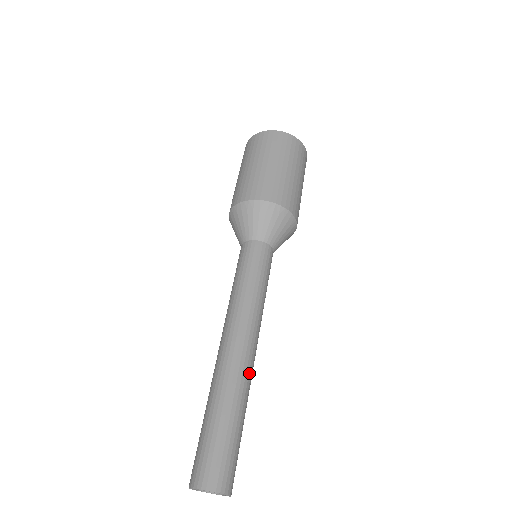
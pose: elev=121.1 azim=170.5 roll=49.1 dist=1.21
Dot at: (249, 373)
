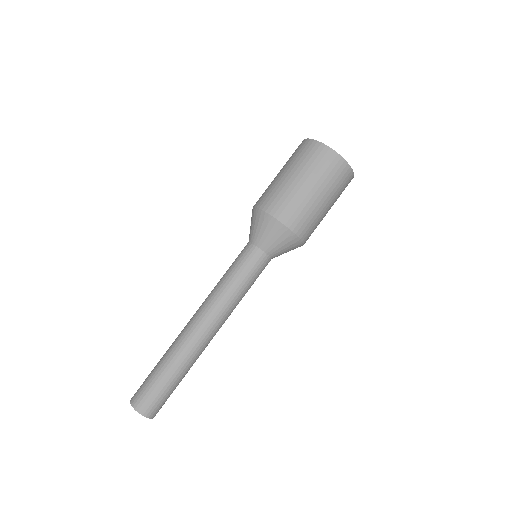
Dot at: (201, 350)
